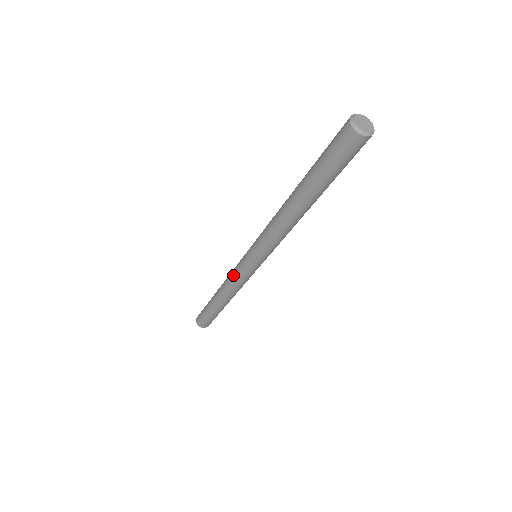
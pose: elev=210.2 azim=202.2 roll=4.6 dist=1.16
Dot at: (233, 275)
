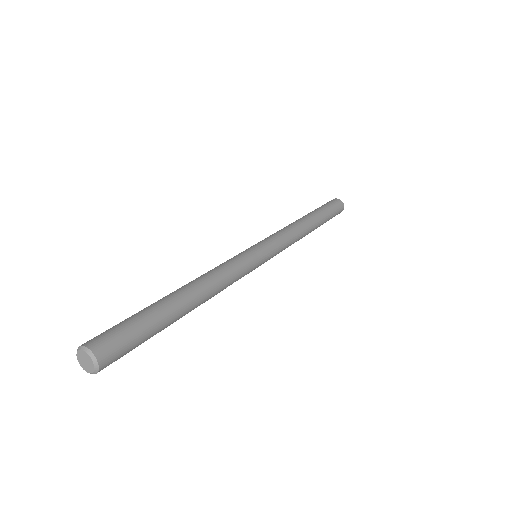
Dot at: occluded
